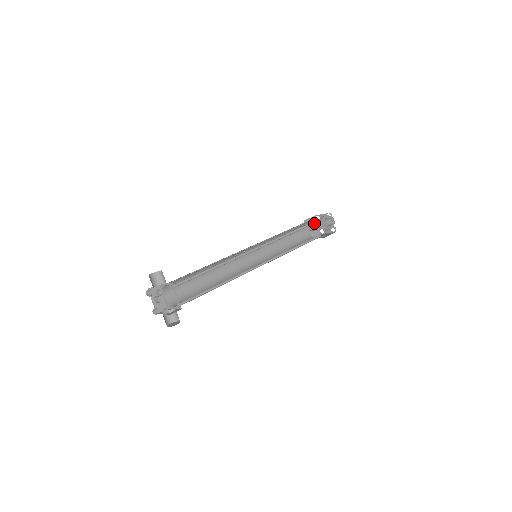
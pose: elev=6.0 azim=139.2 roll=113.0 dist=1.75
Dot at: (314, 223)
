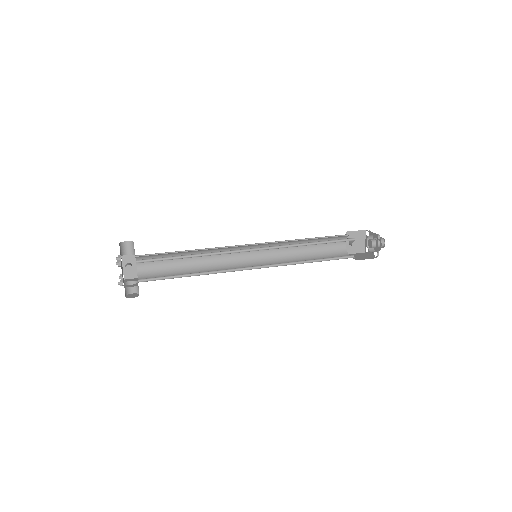
Dot at: (349, 240)
